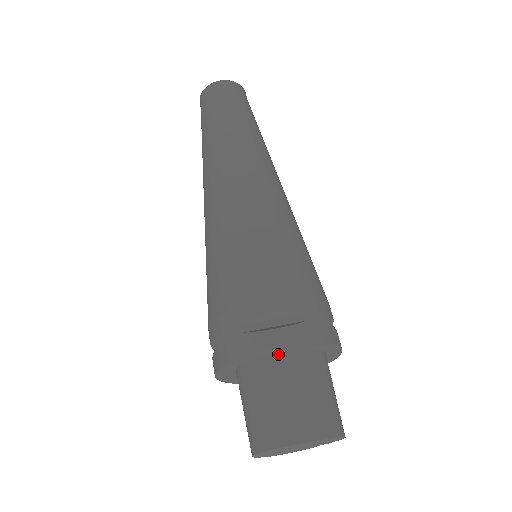
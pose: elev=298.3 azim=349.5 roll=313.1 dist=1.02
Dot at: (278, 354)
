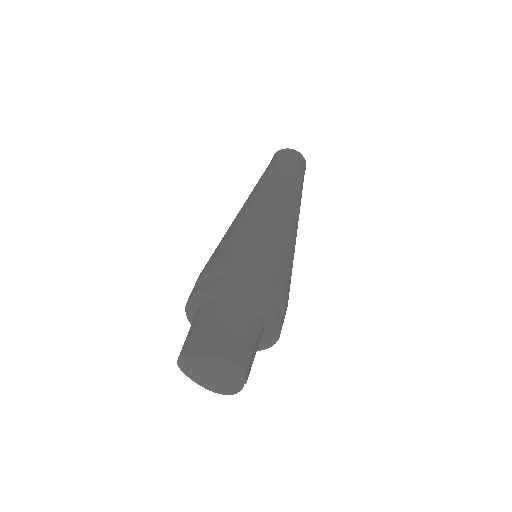
Dot at: (214, 302)
